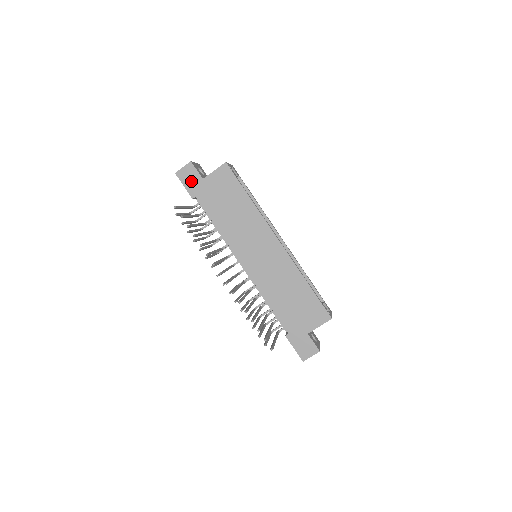
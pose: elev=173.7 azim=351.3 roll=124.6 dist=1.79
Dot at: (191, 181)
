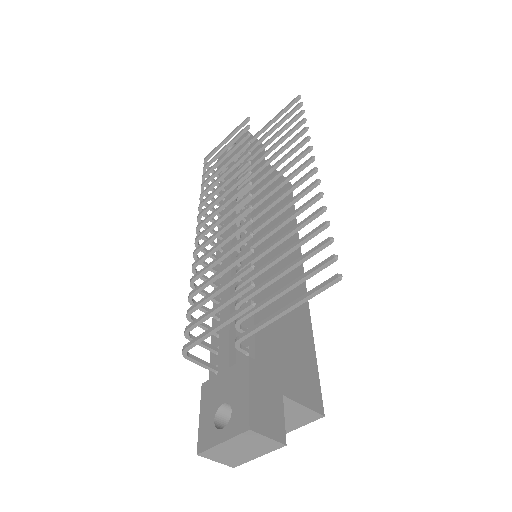
Dot at: occluded
